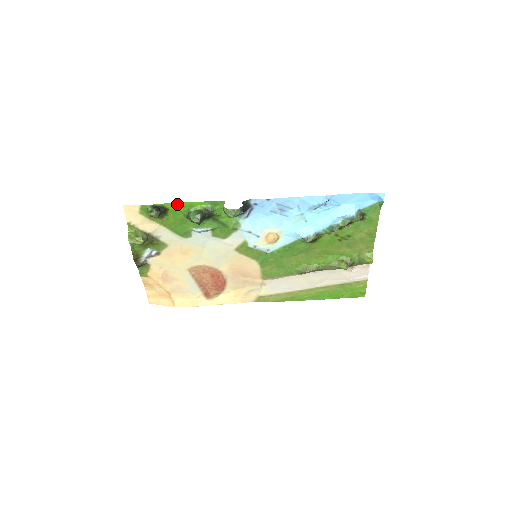
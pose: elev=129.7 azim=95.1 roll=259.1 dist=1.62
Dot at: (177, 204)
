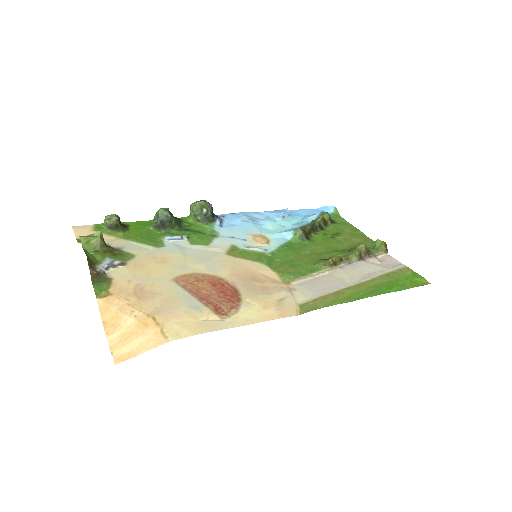
Dot at: (138, 223)
